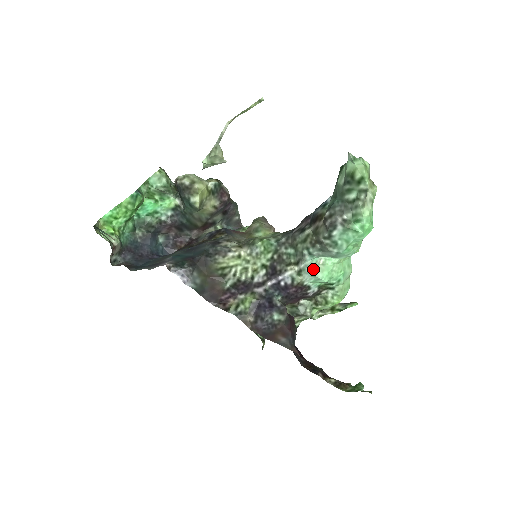
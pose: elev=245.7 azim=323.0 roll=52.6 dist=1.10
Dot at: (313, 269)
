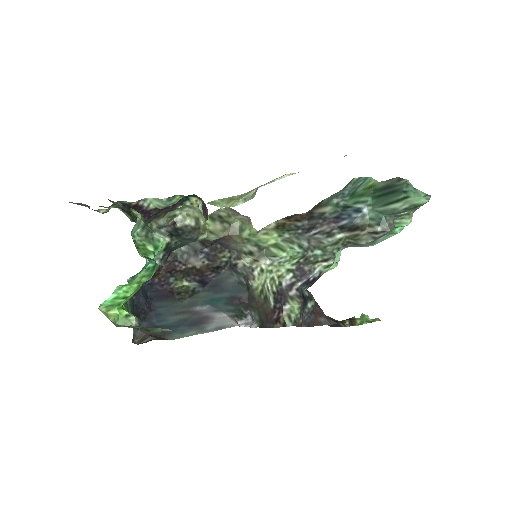
Dot at: (335, 258)
